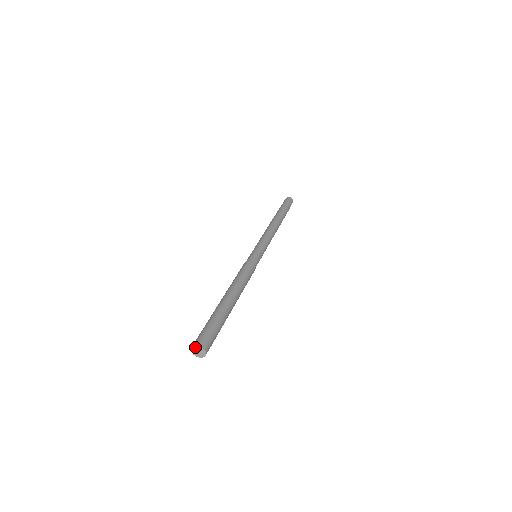
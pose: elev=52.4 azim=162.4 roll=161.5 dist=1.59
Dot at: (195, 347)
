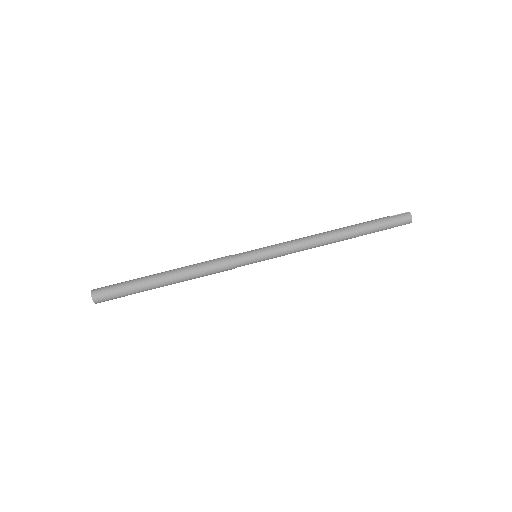
Dot at: (92, 293)
